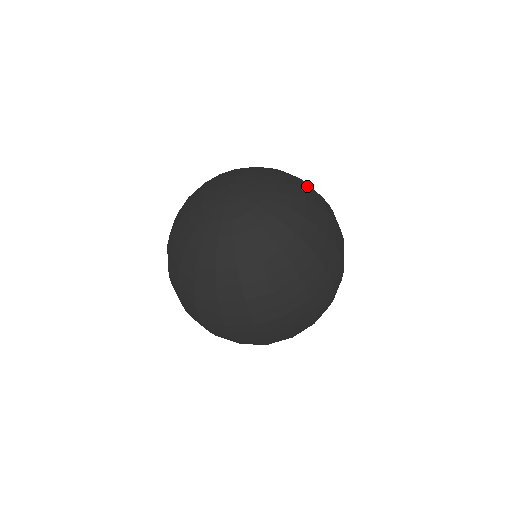
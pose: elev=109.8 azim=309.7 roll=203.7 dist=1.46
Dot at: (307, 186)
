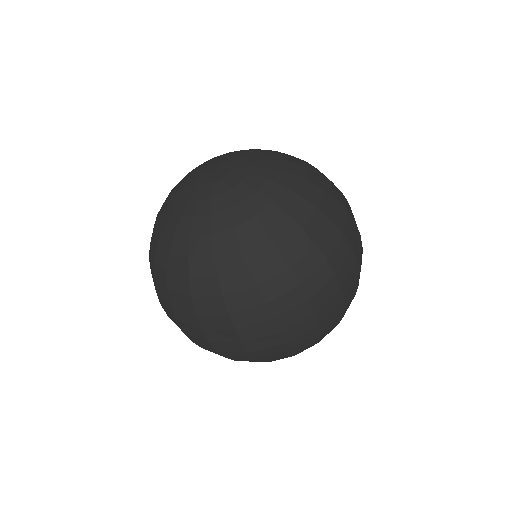
Dot at: occluded
